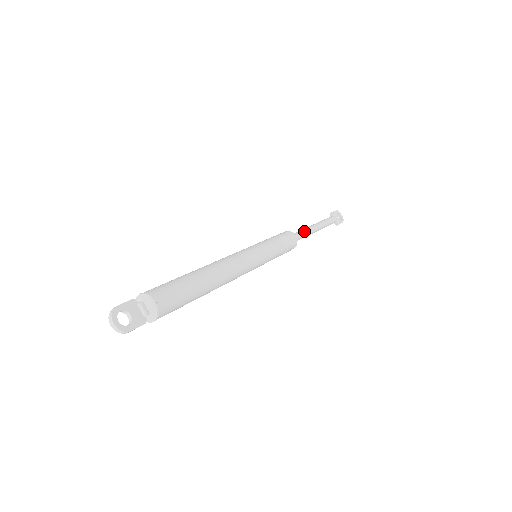
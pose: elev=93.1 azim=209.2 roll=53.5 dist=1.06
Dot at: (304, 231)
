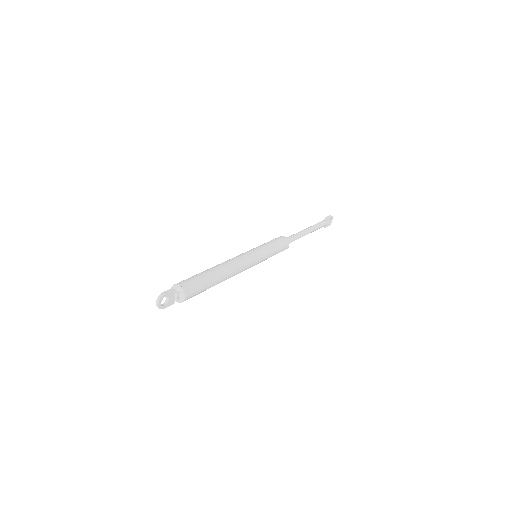
Dot at: (298, 237)
